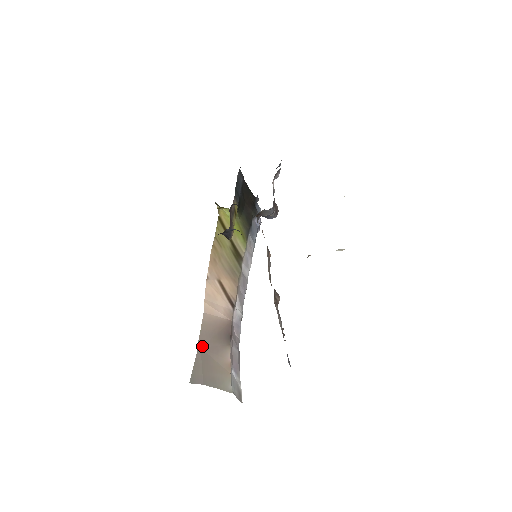
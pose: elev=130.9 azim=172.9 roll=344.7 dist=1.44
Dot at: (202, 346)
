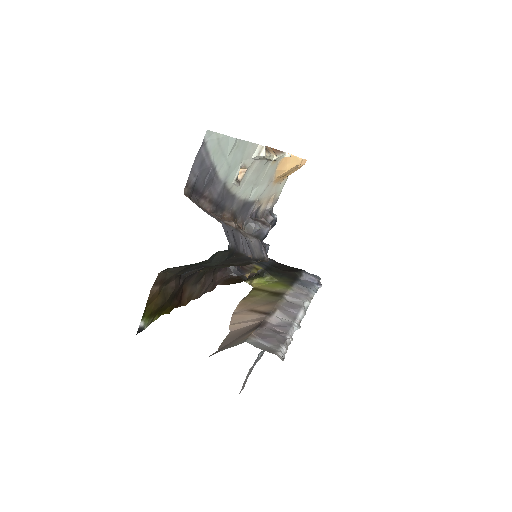
Dot at: (223, 347)
